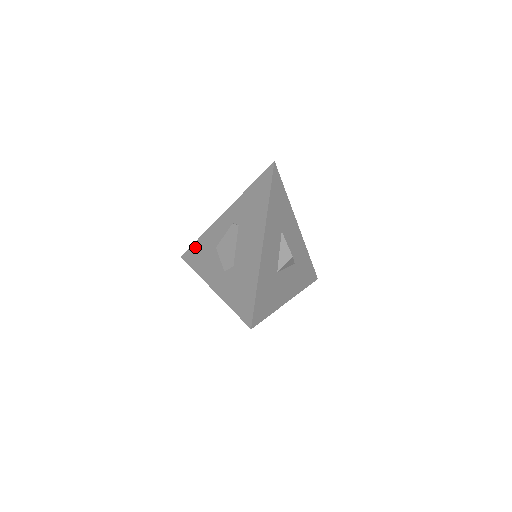
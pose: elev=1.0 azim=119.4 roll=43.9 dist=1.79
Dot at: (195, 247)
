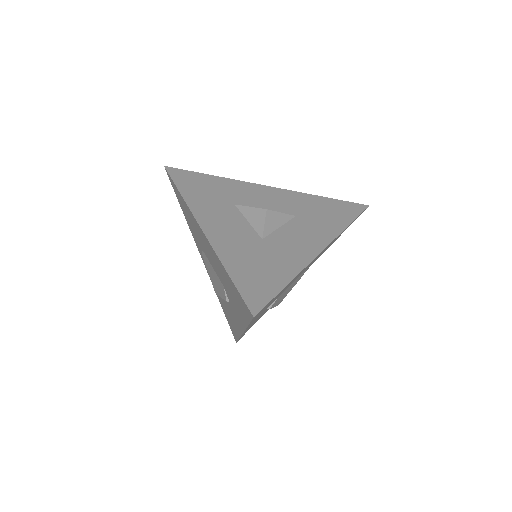
Dot at: occluded
